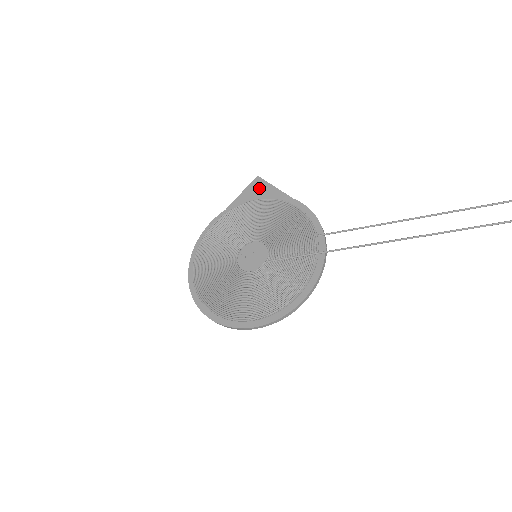
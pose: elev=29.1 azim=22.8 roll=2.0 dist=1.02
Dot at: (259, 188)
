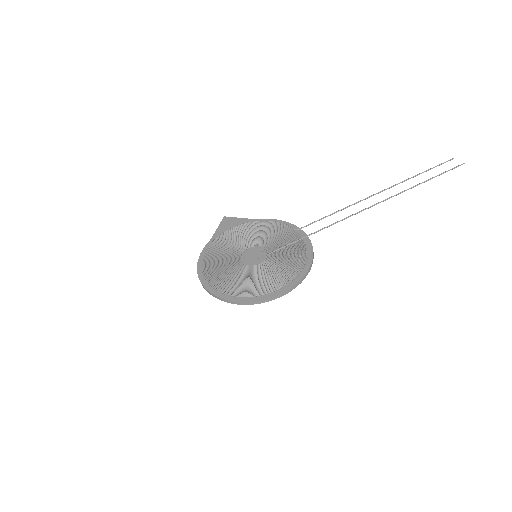
Dot at: (231, 222)
